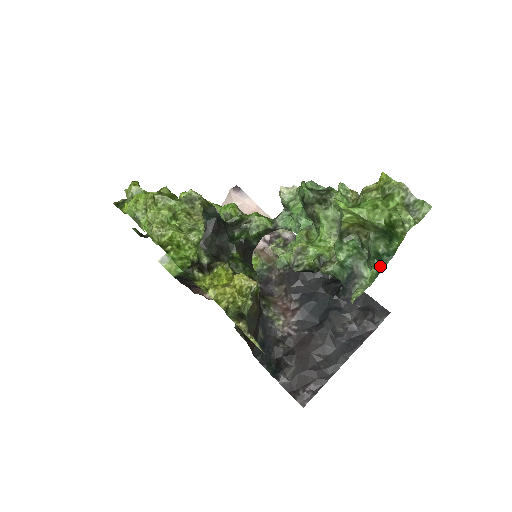
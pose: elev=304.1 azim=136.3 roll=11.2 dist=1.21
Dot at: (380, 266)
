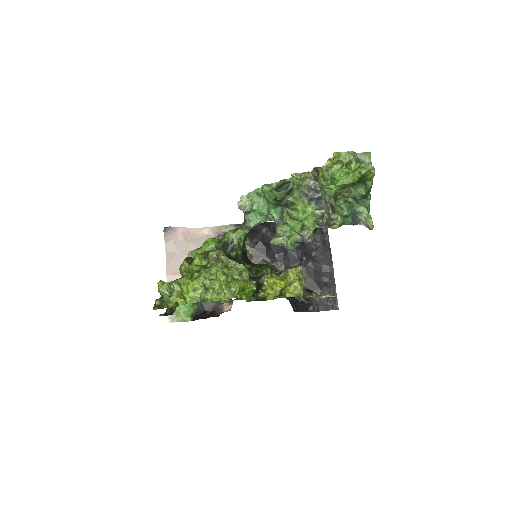
Dot at: (367, 201)
